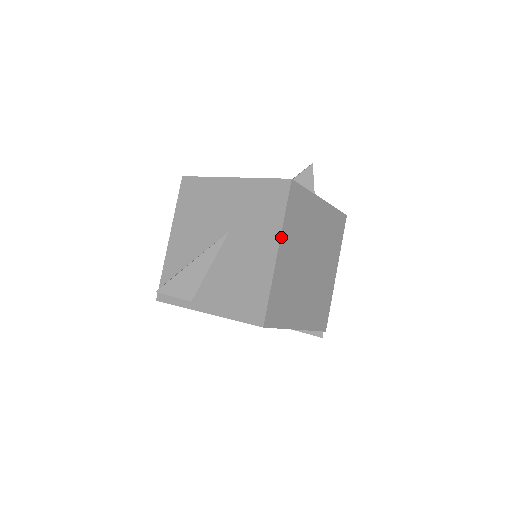
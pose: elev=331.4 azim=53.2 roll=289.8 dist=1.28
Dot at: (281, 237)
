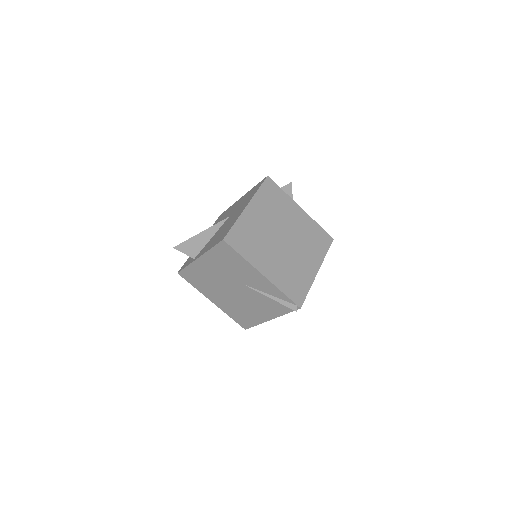
Dot at: (252, 200)
